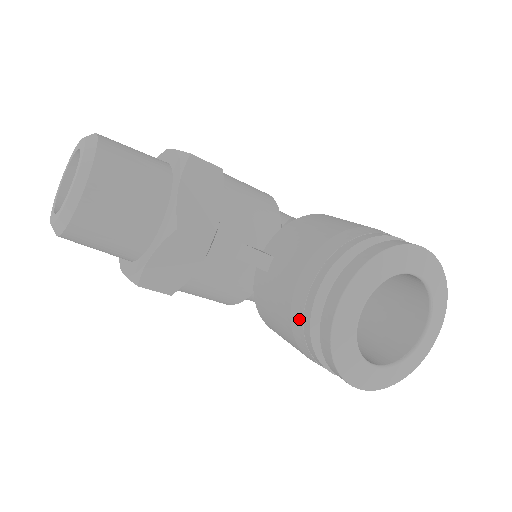
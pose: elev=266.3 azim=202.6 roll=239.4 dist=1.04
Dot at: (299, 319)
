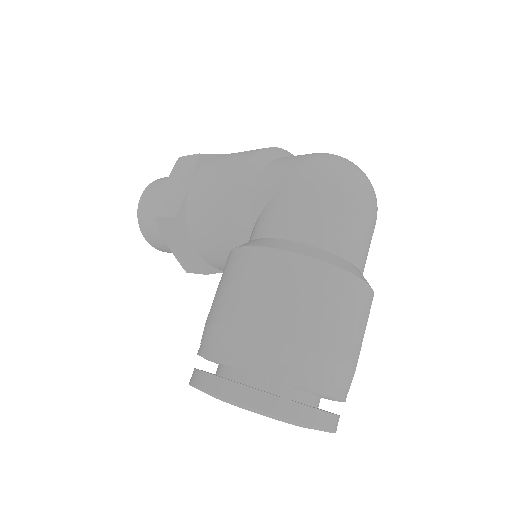
Dot at: occluded
